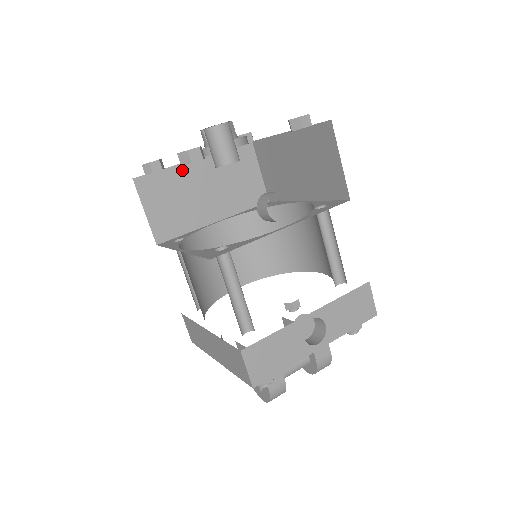
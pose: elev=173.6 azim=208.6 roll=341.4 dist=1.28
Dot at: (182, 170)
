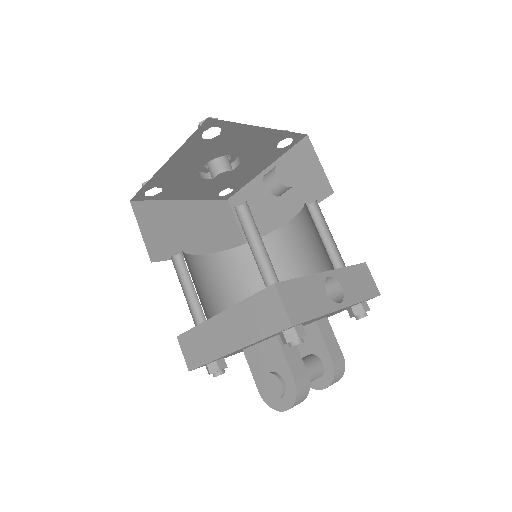
Dot at: (172, 206)
